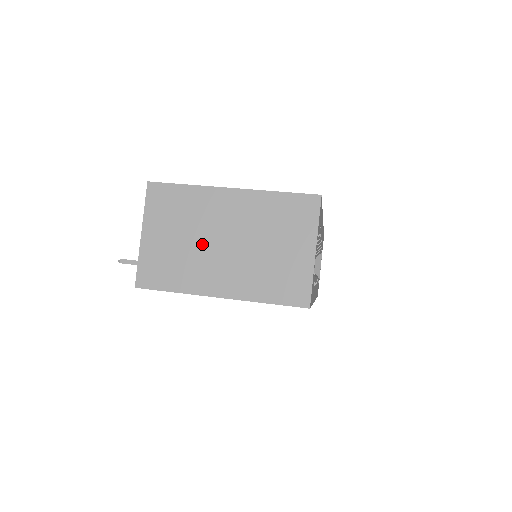
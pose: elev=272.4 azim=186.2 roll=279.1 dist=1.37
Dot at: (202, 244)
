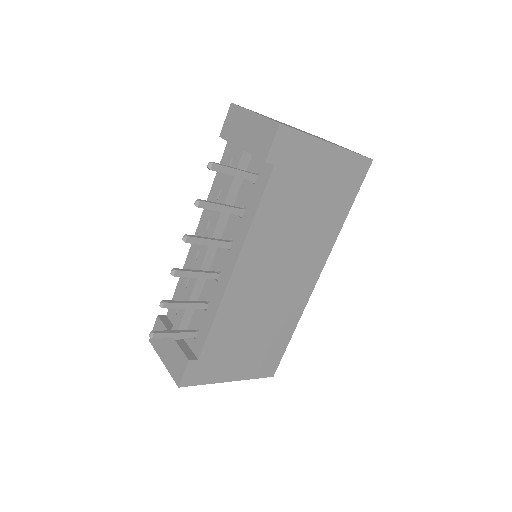
Dot at: occluded
